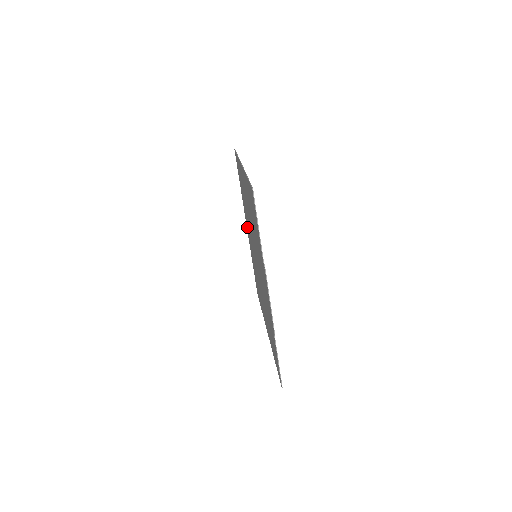
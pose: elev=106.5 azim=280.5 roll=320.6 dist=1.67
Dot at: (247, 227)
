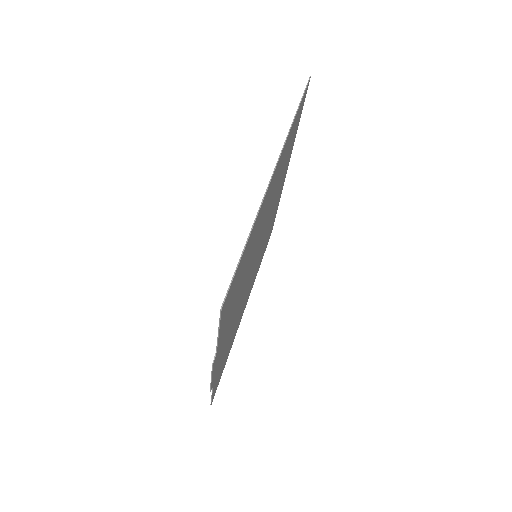
Dot at: occluded
